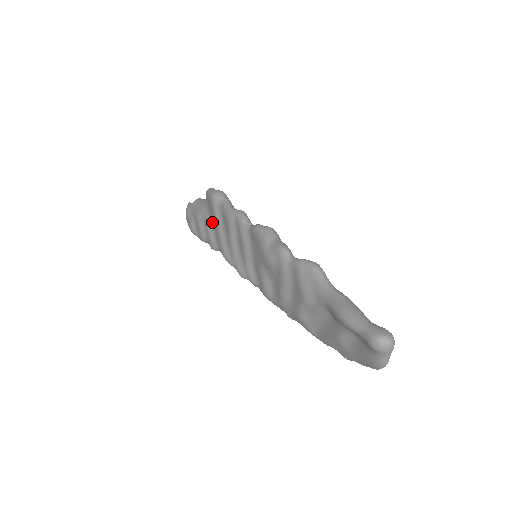
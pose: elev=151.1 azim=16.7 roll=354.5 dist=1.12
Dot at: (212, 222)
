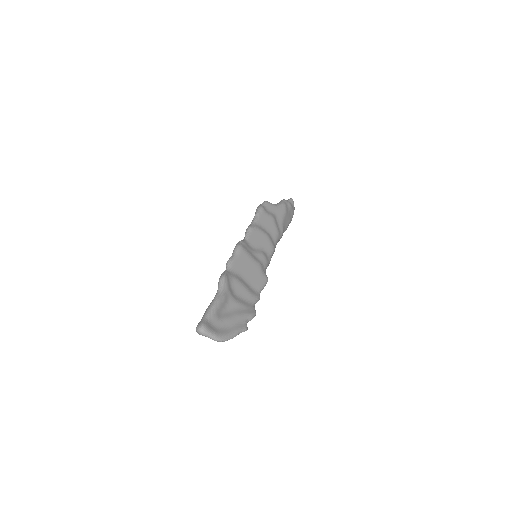
Dot at: occluded
